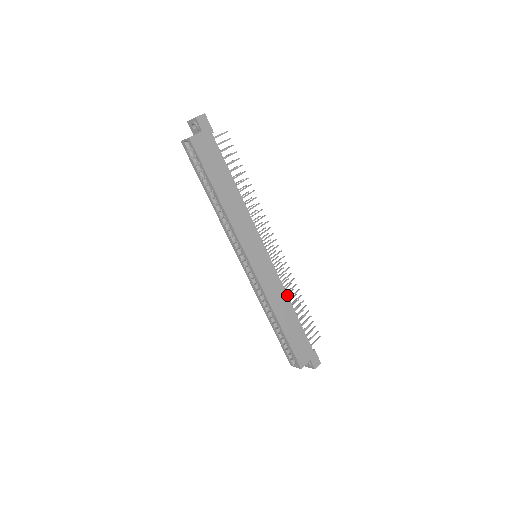
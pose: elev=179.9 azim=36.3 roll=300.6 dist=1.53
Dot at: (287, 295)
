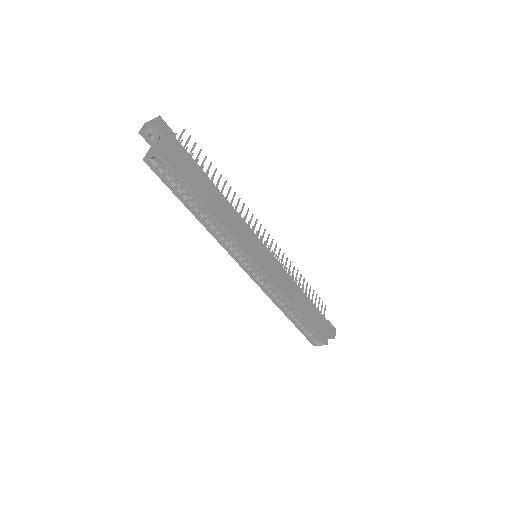
Dot at: (294, 281)
